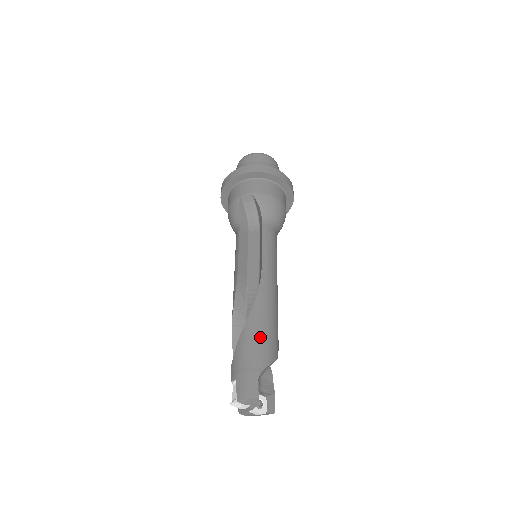
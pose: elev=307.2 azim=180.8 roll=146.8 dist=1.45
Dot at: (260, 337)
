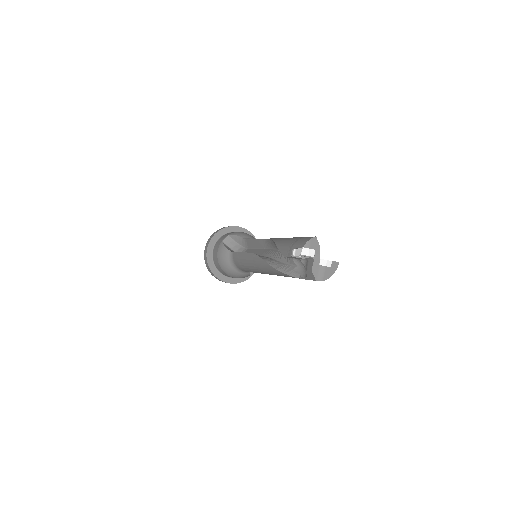
Dot at: occluded
